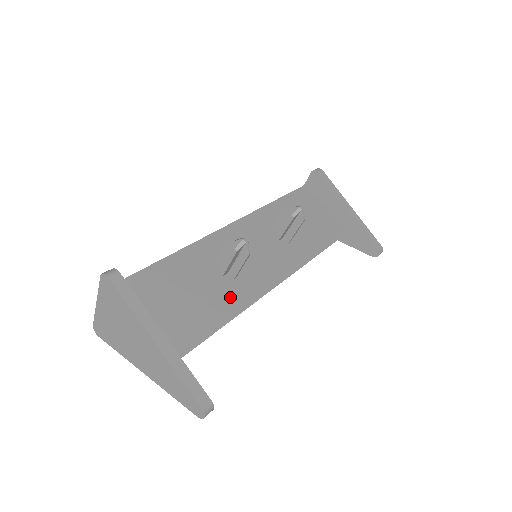
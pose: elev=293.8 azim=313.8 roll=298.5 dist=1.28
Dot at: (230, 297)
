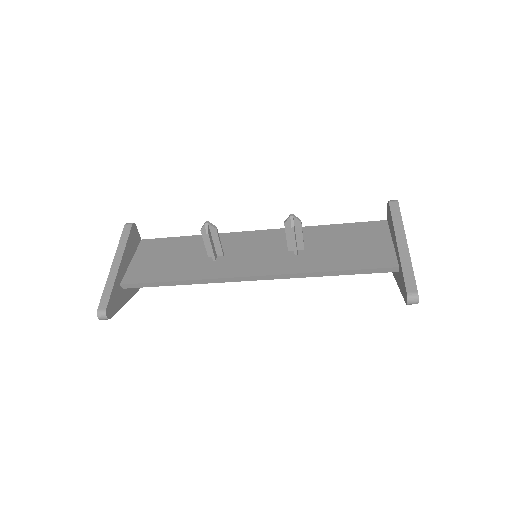
Dot at: (195, 269)
